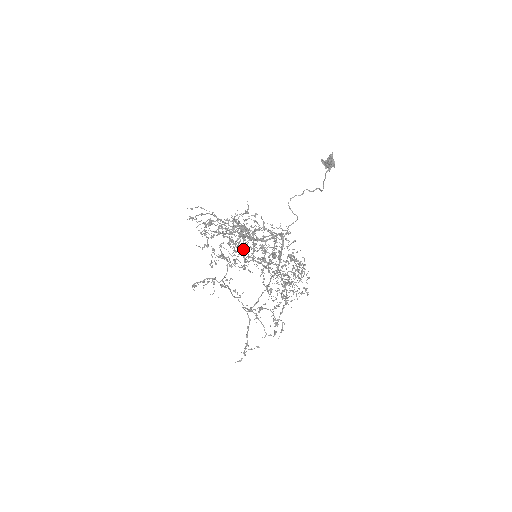
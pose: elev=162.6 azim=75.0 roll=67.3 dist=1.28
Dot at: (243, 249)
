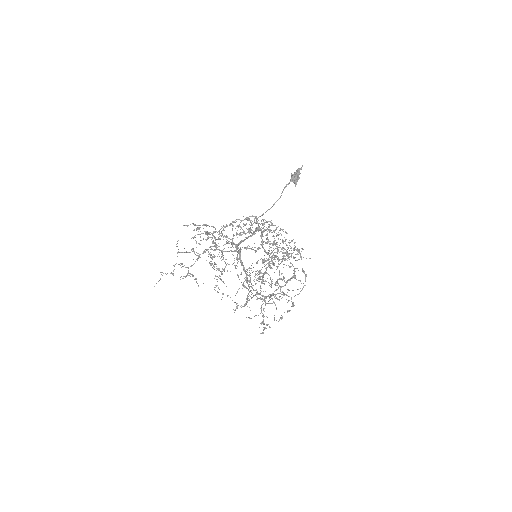
Dot at: (262, 245)
